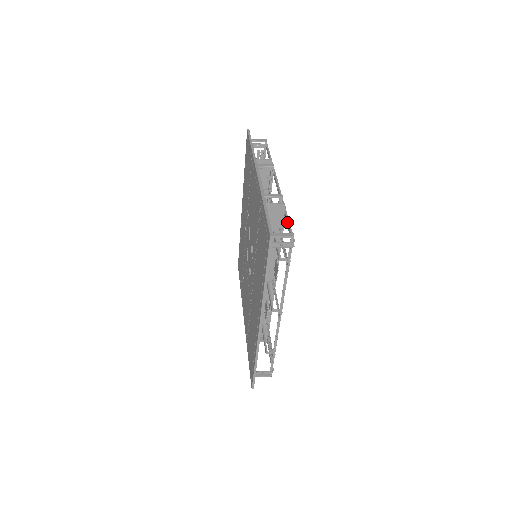
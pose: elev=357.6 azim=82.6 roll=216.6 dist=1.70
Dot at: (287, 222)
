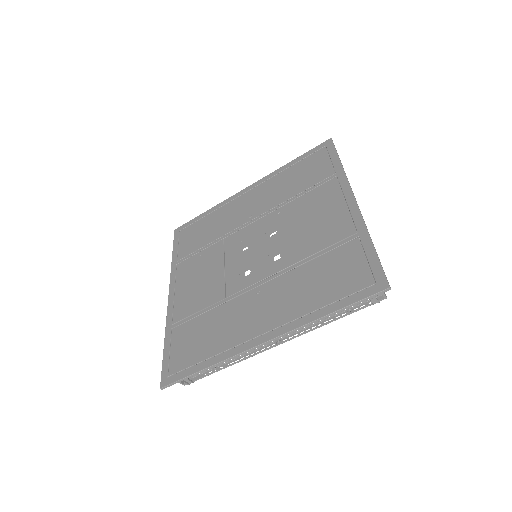
Dot at: occluded
